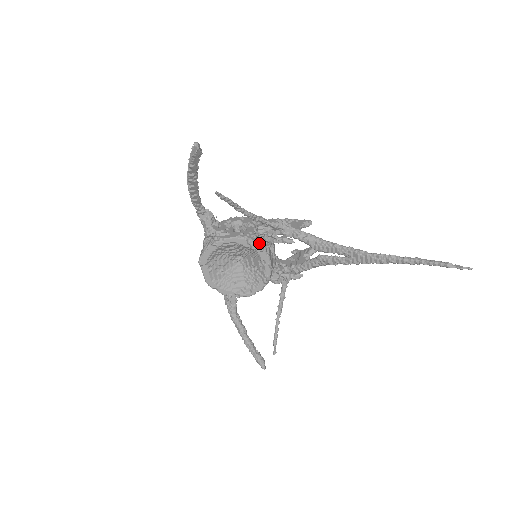
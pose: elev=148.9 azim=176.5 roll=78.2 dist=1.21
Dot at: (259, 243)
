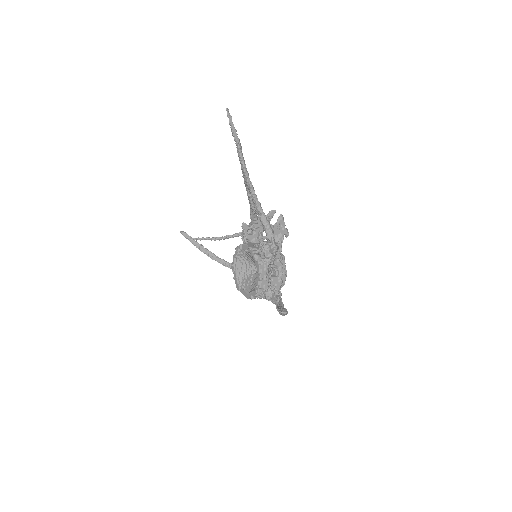
Dot at: occluded
